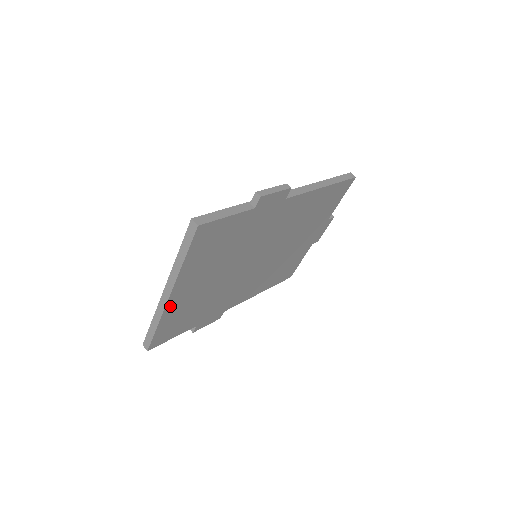
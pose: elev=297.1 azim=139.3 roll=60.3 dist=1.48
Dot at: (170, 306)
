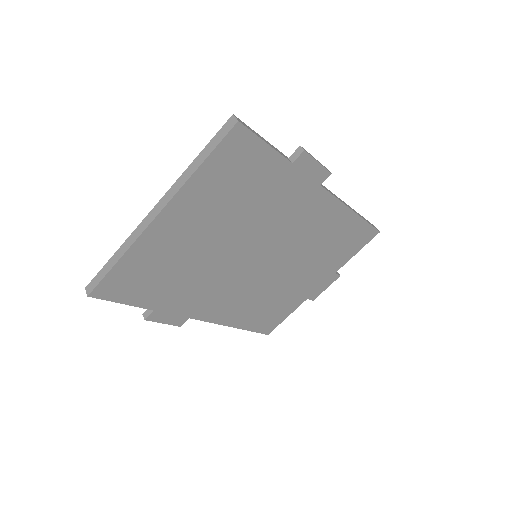
Dot at: (149, 235)
